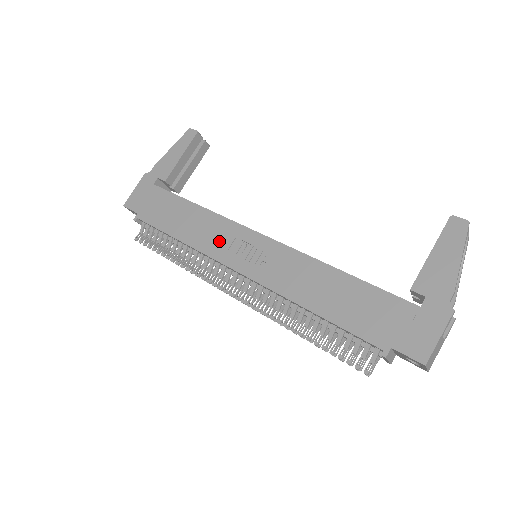
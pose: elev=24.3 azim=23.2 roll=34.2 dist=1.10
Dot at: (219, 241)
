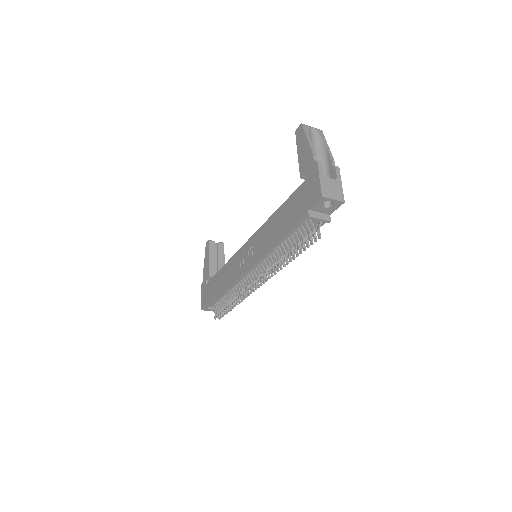
Dot at: (236, 268)
